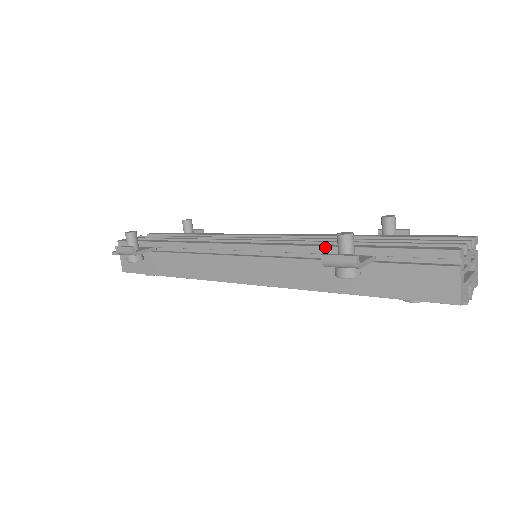
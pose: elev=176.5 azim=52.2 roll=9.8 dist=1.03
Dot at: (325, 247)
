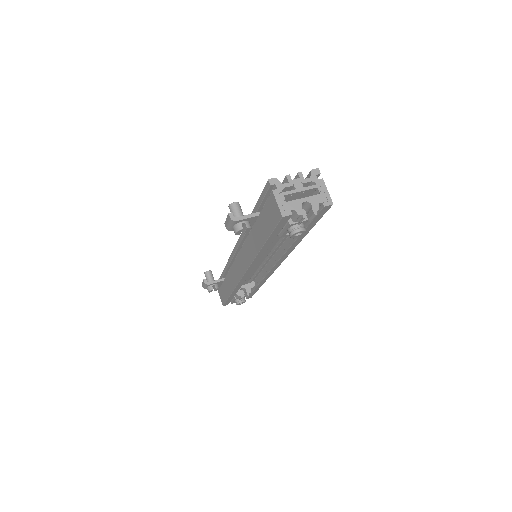
Dot at: occluded
